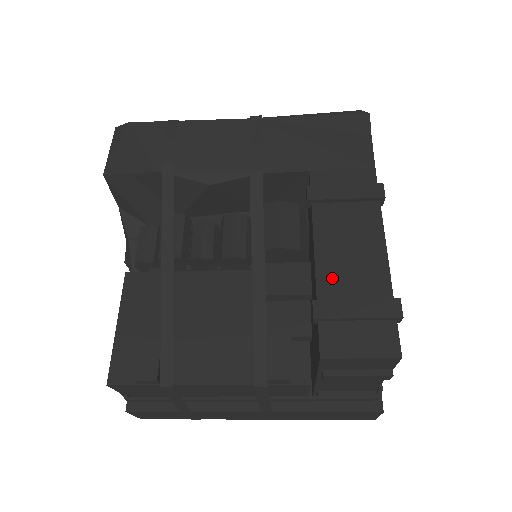
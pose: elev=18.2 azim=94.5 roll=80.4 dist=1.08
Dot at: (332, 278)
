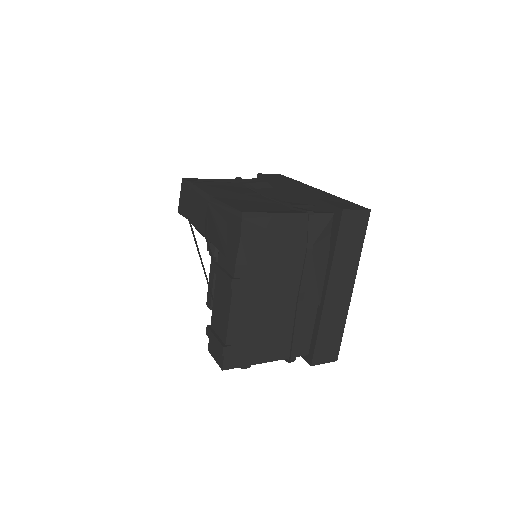
Dot at: (215, 319)
